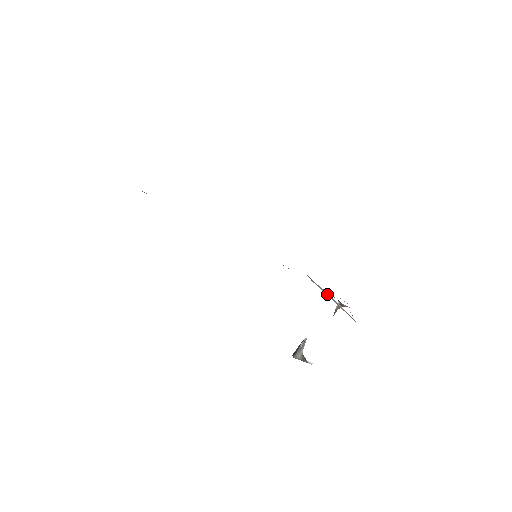
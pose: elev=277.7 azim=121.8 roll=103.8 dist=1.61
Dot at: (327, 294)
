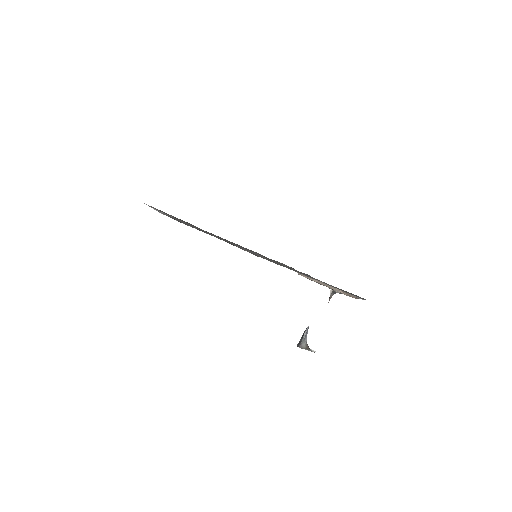
Dot at: (322, 283)
